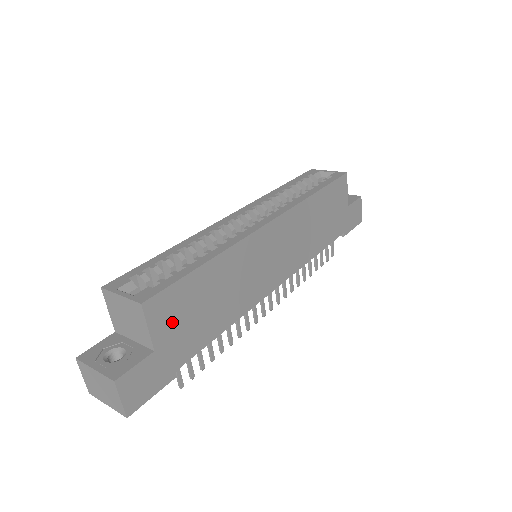
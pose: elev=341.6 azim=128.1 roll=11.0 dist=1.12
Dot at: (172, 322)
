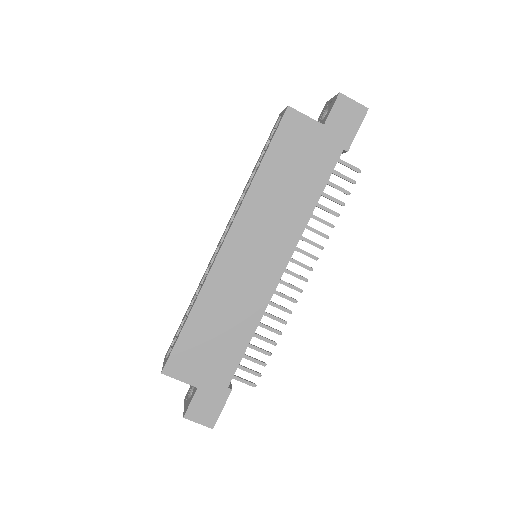
Dot at: (195, 366)
